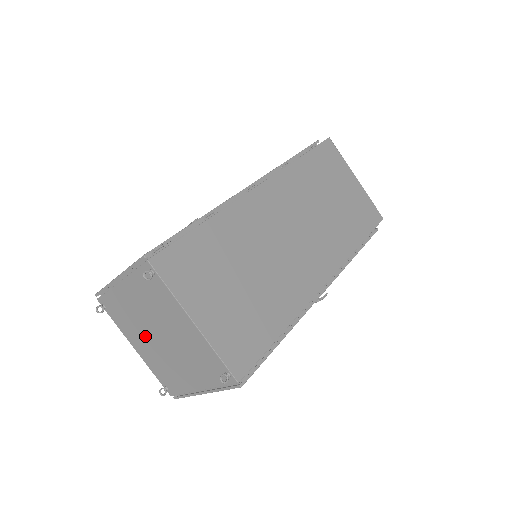
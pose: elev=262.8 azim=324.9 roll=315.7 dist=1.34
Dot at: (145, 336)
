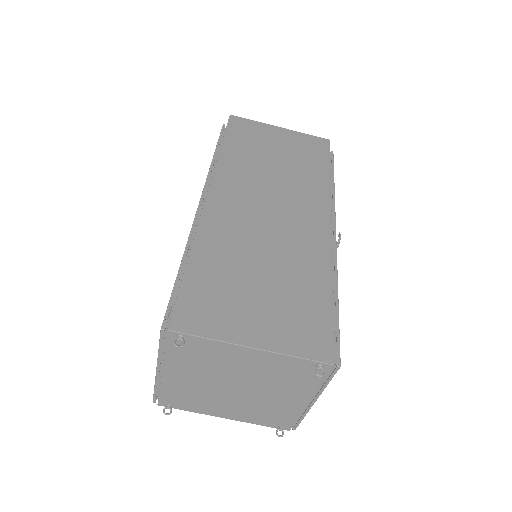
Dot at: (223, 399)
